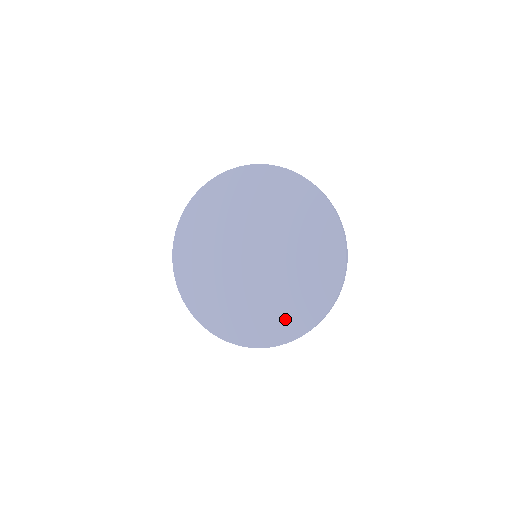
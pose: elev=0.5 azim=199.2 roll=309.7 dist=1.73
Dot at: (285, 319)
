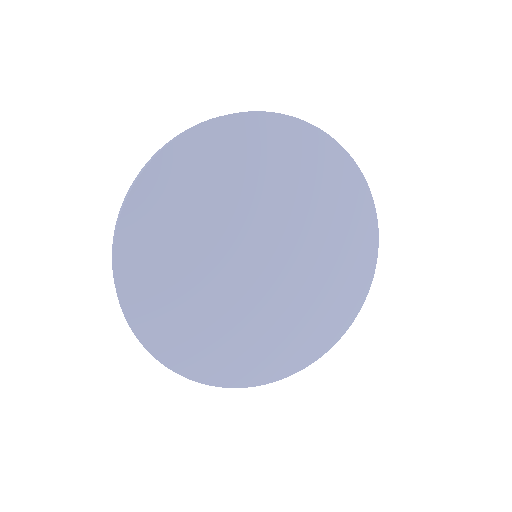
Dot at: (350, 267)
